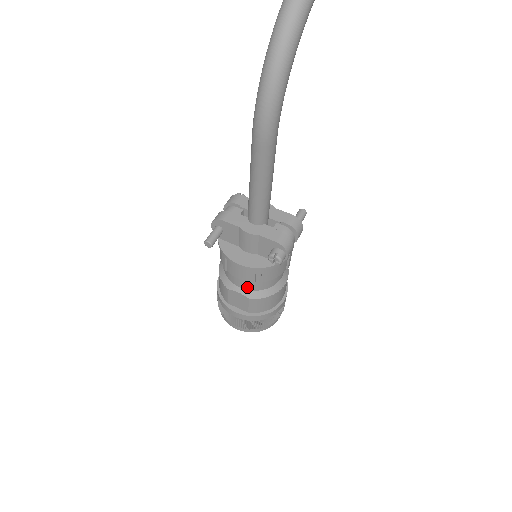
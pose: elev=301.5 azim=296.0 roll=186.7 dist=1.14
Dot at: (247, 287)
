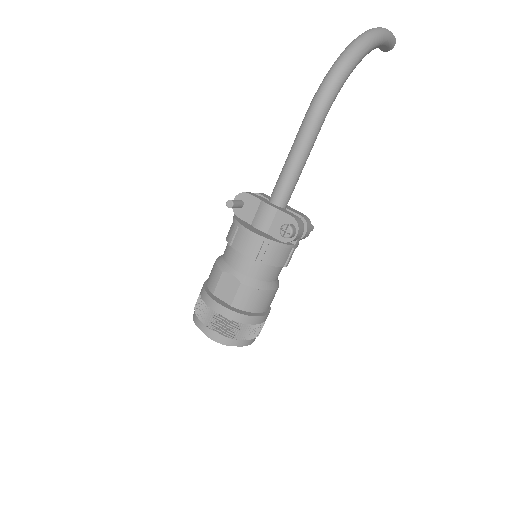
Dot at: (243, 270)
